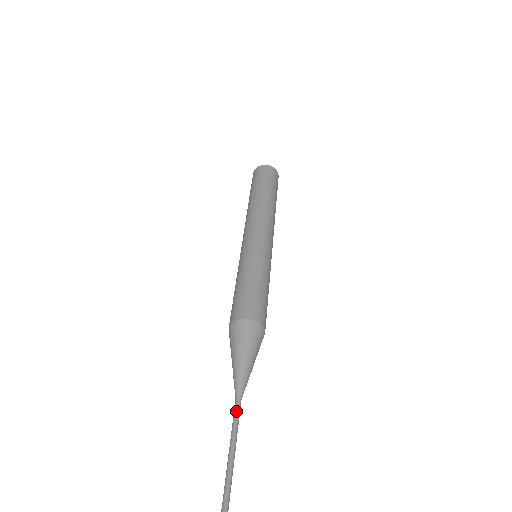
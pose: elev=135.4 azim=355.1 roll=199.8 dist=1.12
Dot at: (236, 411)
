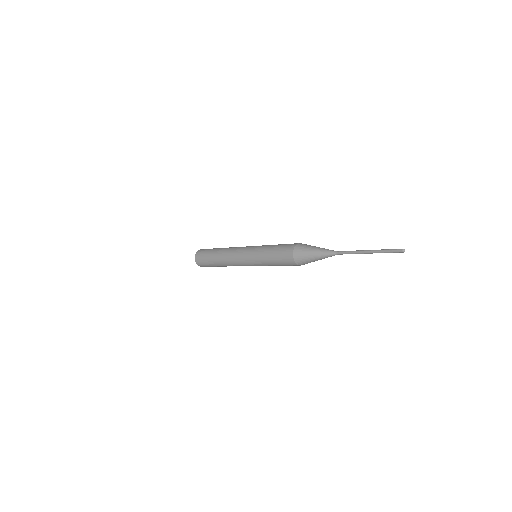
Dot at: (345, 251)
